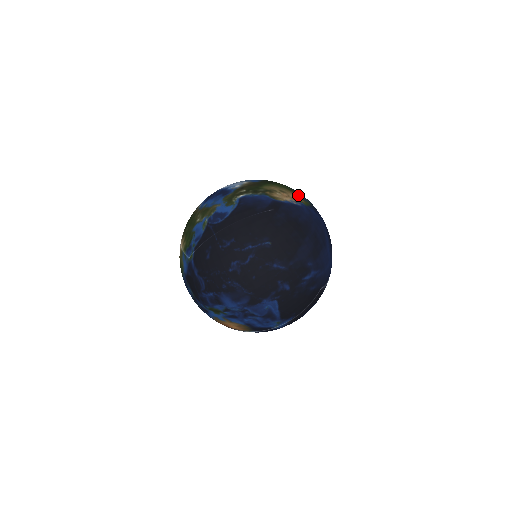
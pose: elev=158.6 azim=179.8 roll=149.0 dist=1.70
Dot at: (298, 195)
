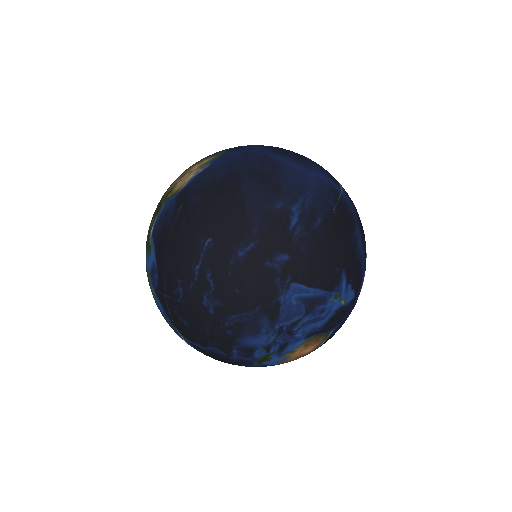
Dot at: (205, 159)
